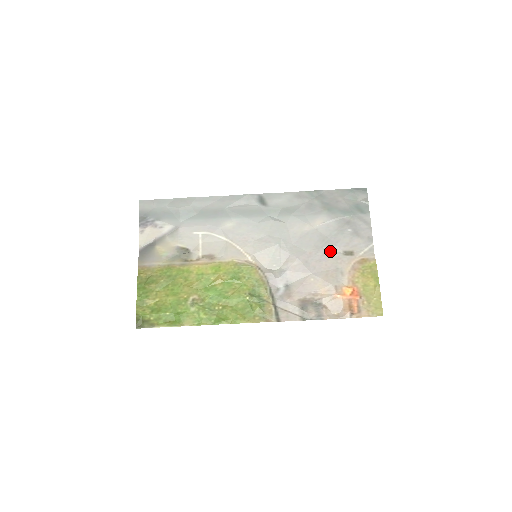
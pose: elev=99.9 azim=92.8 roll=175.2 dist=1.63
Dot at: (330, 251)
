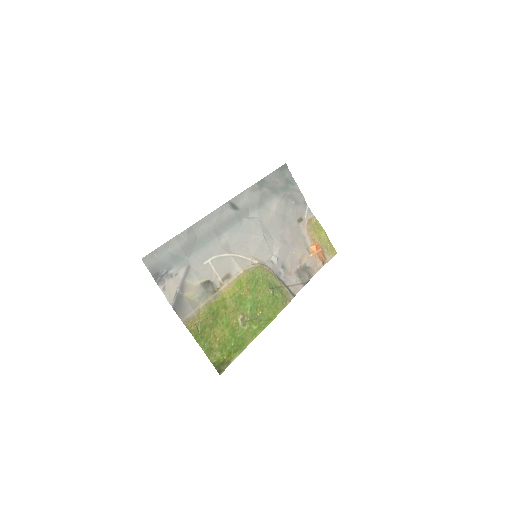
Dot at: (291, 225)
